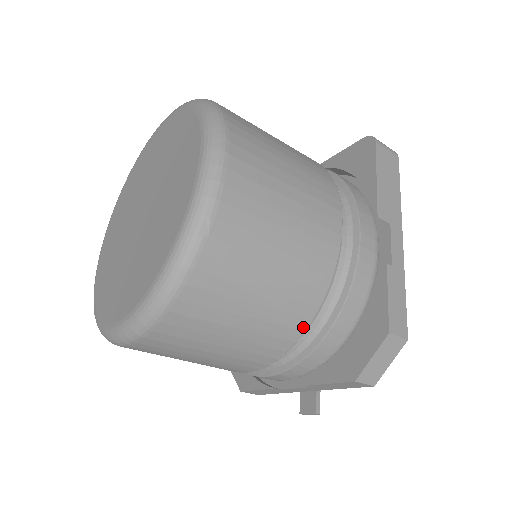
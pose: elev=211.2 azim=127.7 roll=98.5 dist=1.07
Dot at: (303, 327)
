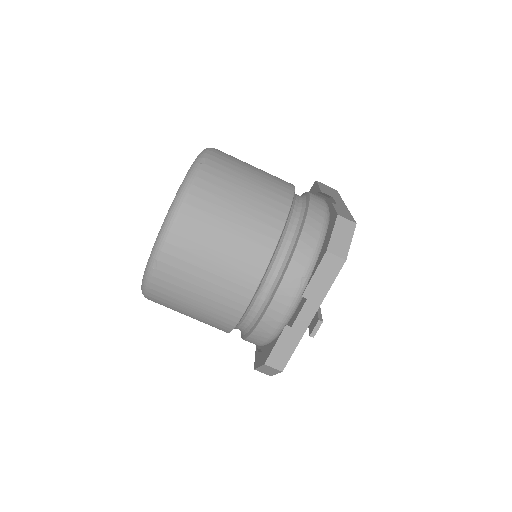
Dot at: (279, 228)
